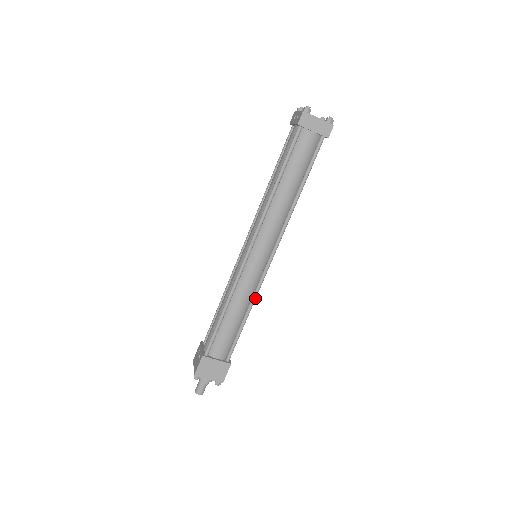
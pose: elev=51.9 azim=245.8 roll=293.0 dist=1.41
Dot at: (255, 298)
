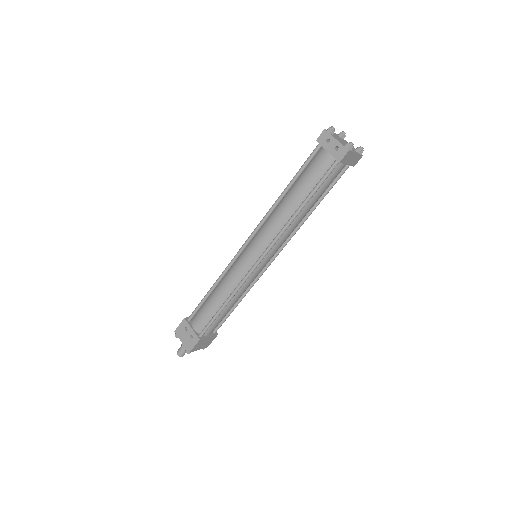
Dot at: occluded
